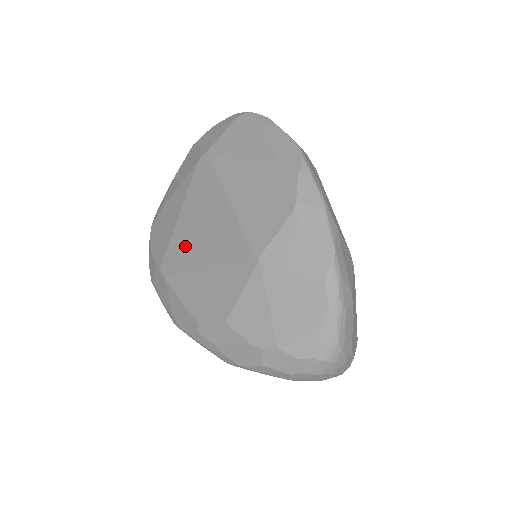
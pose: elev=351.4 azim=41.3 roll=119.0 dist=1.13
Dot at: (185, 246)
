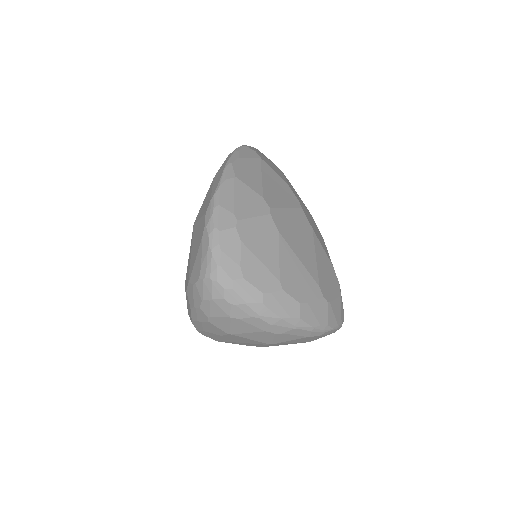
Dot at: occluded
